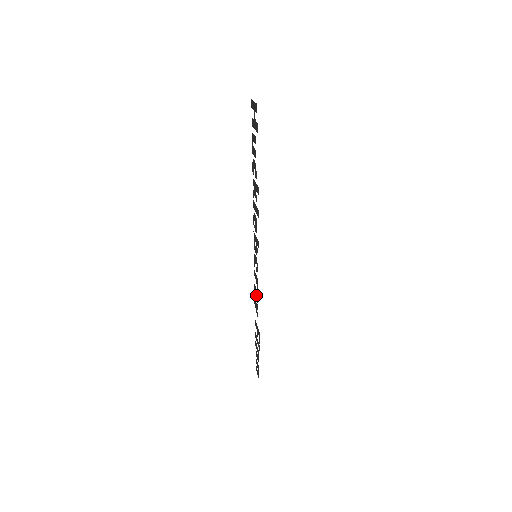
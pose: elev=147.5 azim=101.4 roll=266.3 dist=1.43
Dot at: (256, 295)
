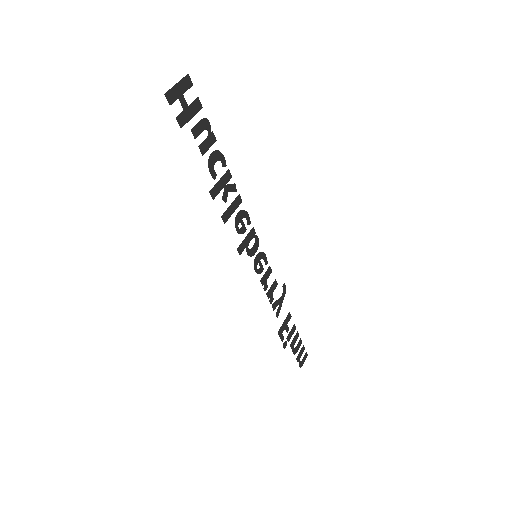
Dot at: (272, 293)
